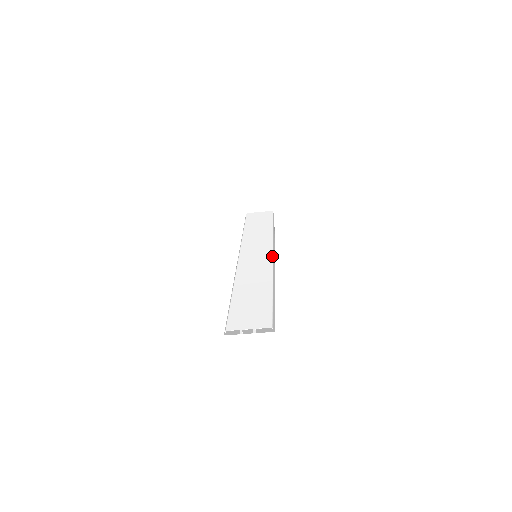
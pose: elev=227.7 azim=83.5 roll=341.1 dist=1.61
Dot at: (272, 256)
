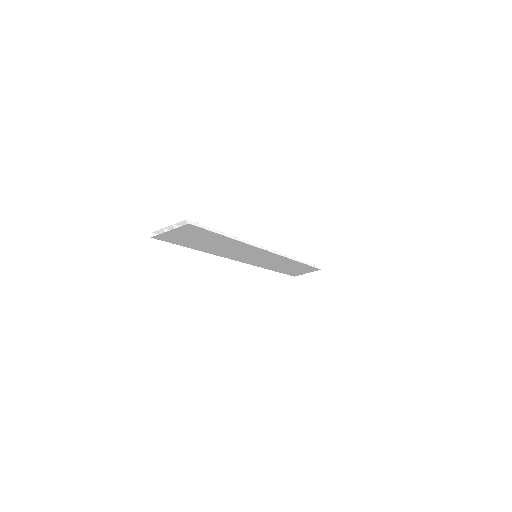
Dot at: (265, 248)
